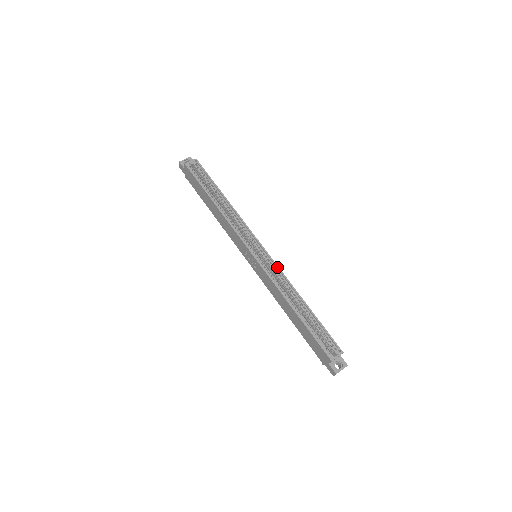
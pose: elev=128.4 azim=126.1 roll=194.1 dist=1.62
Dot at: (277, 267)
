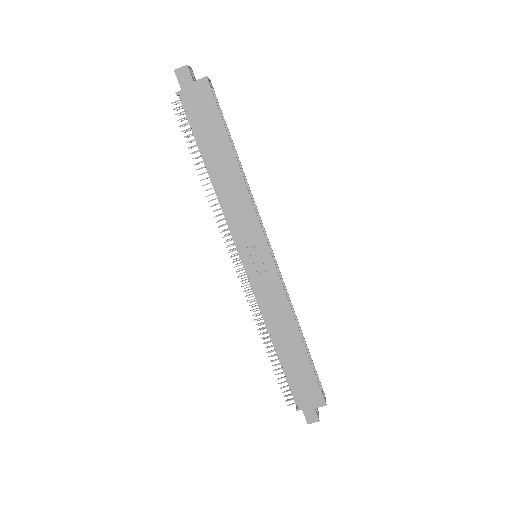
Dot at: occluded
